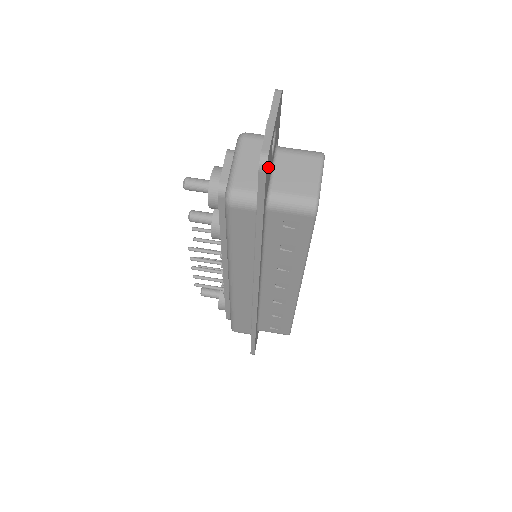
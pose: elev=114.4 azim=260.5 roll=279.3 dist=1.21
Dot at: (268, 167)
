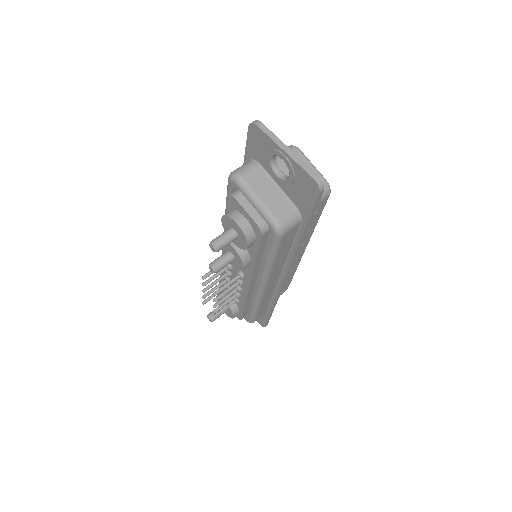
Dot at: occluded
